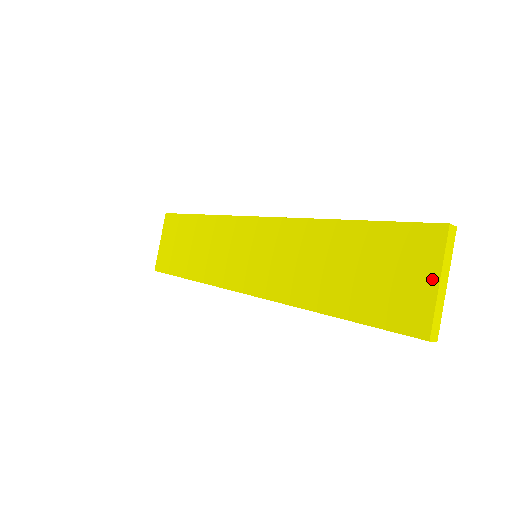
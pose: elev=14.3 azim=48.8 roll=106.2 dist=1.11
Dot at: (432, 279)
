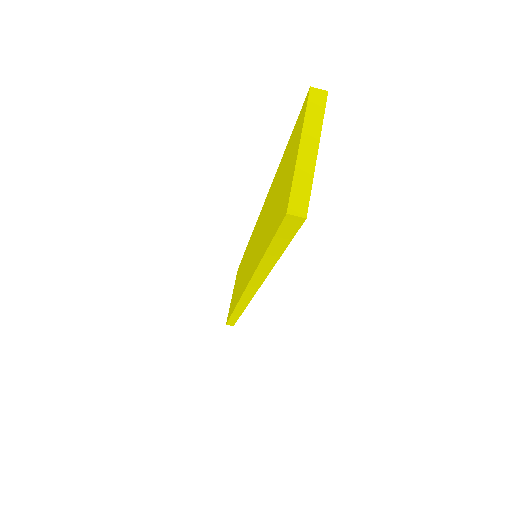
Dot at: (296, 150)
